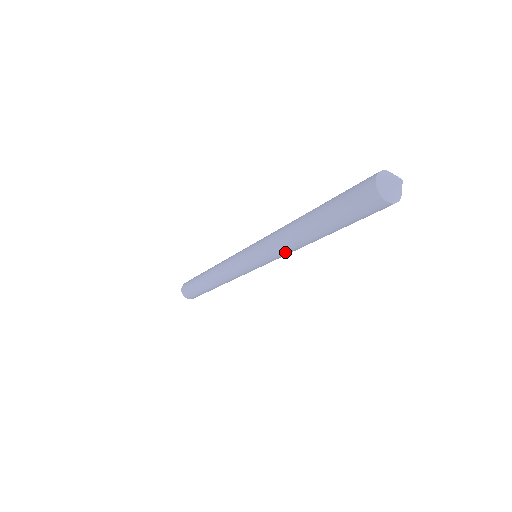
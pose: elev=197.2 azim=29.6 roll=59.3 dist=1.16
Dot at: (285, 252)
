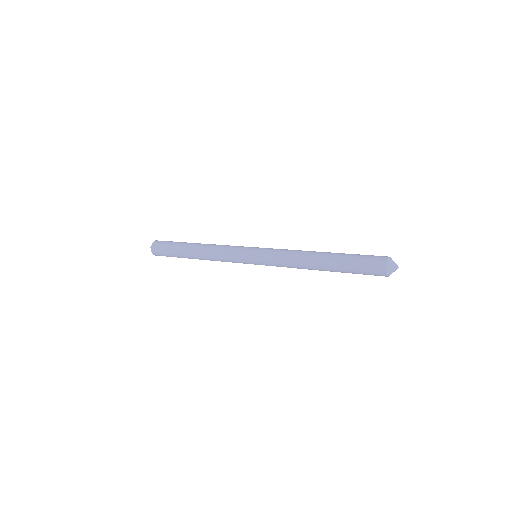
Dot at: occluded
